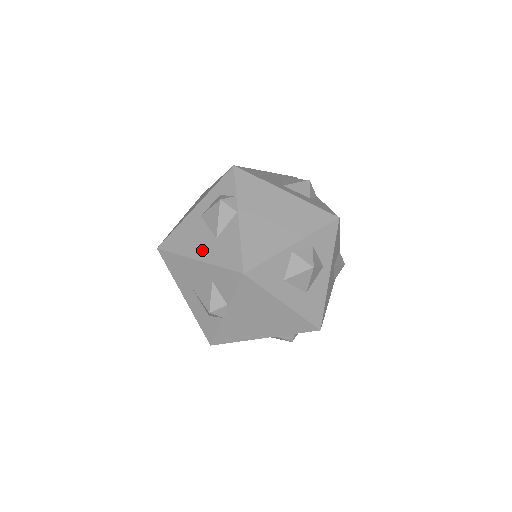
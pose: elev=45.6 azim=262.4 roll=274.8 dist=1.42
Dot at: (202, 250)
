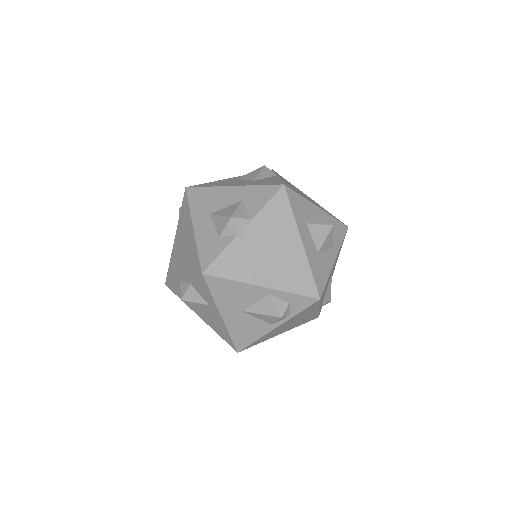
Dot at: (239, 183)
